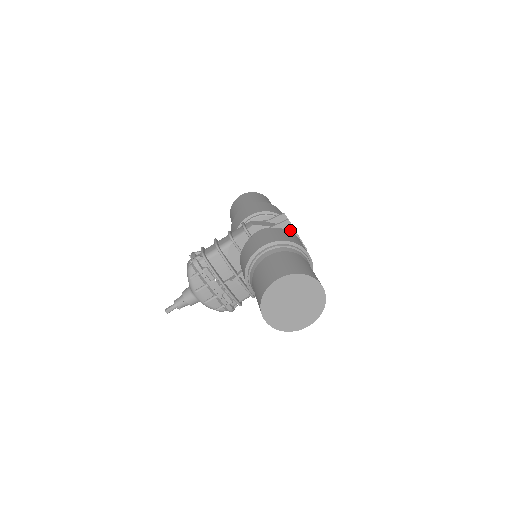
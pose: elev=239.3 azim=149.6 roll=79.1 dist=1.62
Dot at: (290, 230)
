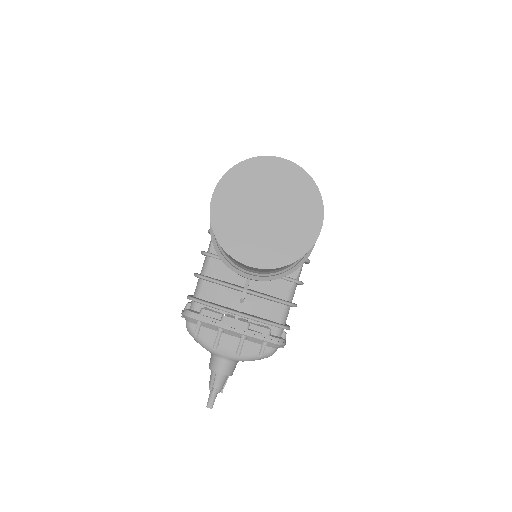
Dot at: occluded
